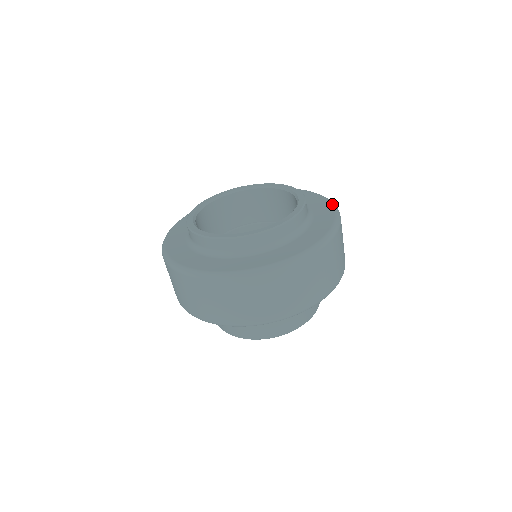
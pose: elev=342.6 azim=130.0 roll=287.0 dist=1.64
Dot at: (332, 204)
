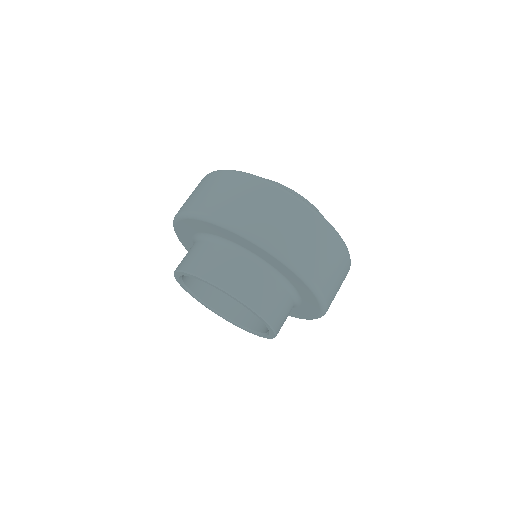
Dot at: occluded
